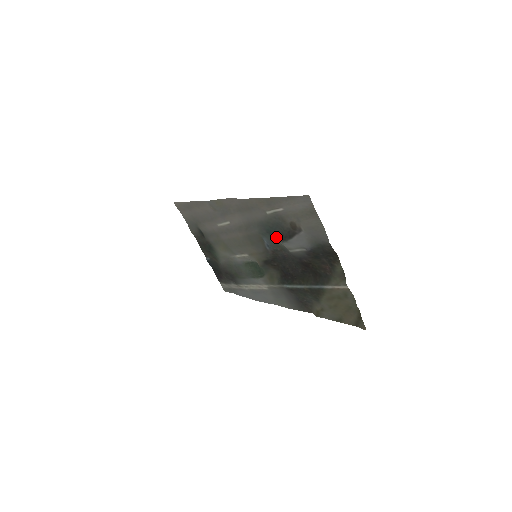
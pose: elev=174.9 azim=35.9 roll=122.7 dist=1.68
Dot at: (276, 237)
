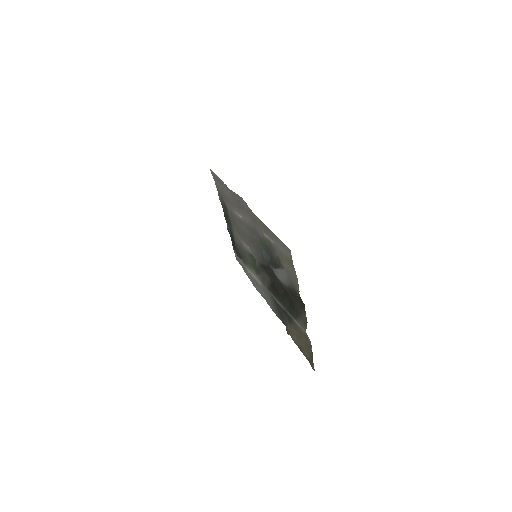
Dot at: (269, 256)
